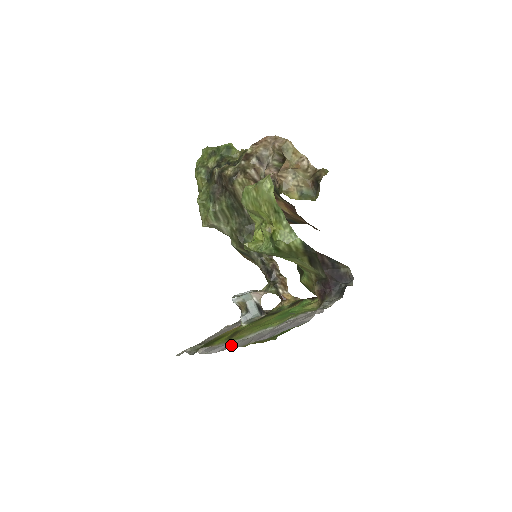
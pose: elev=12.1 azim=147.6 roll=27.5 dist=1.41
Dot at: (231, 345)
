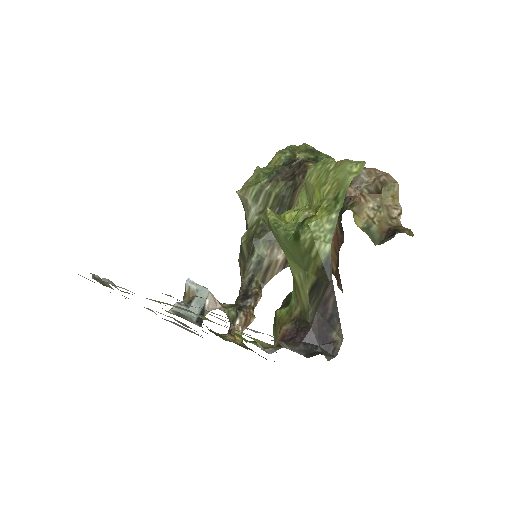
Dot at: occluded
